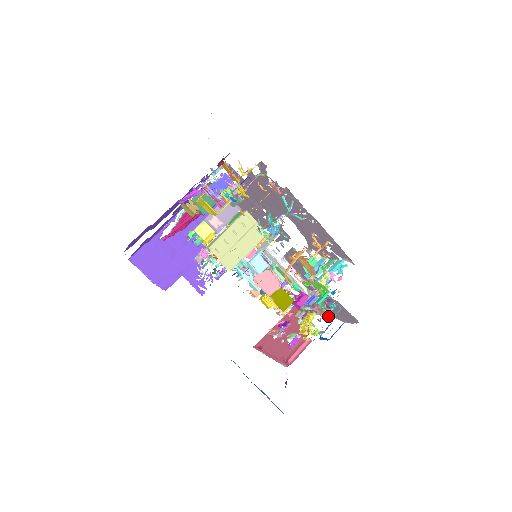
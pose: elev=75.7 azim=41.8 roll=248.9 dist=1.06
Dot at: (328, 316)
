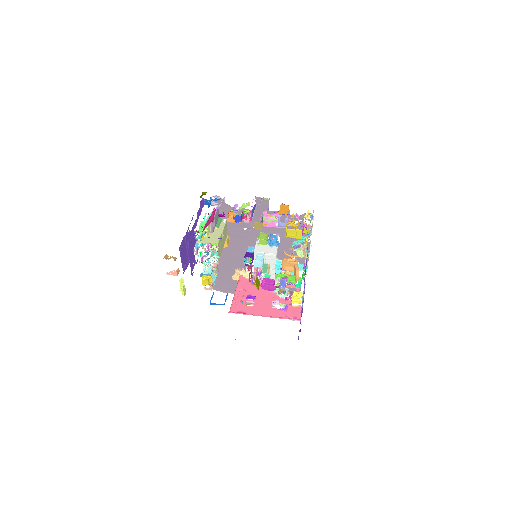
Dot at: occluded
